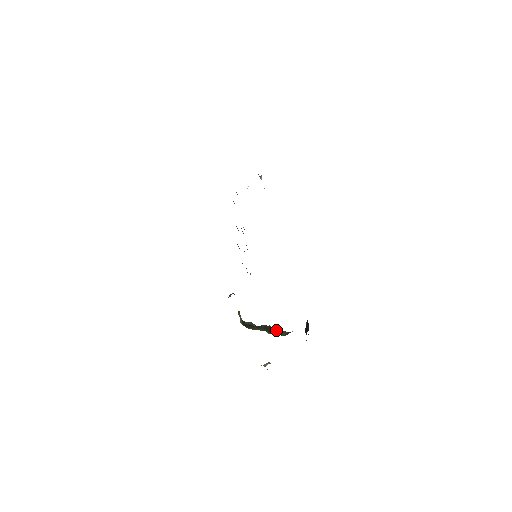
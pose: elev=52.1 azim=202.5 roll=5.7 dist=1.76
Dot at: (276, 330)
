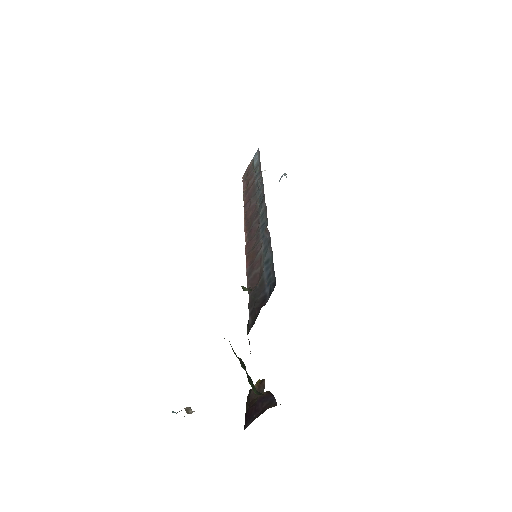
Dot at: occluded
